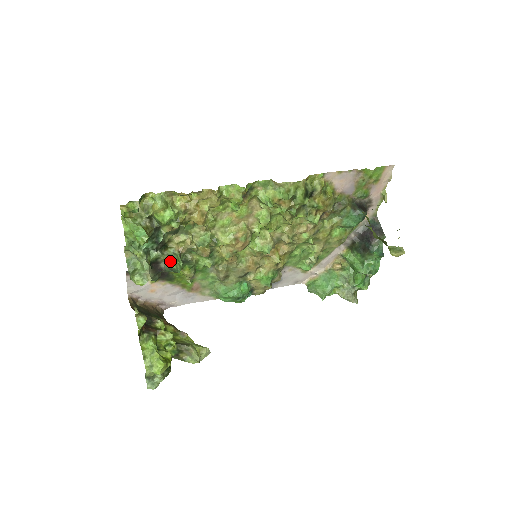
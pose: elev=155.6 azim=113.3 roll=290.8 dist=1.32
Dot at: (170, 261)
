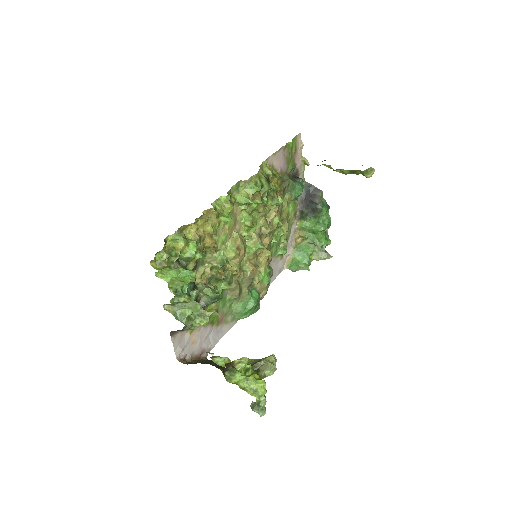
Dot at: (209, 293)
